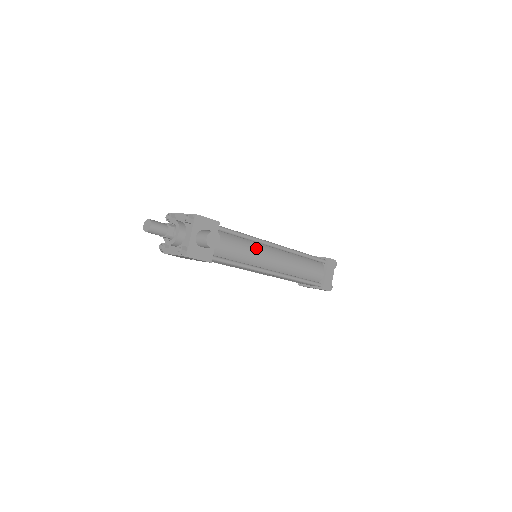
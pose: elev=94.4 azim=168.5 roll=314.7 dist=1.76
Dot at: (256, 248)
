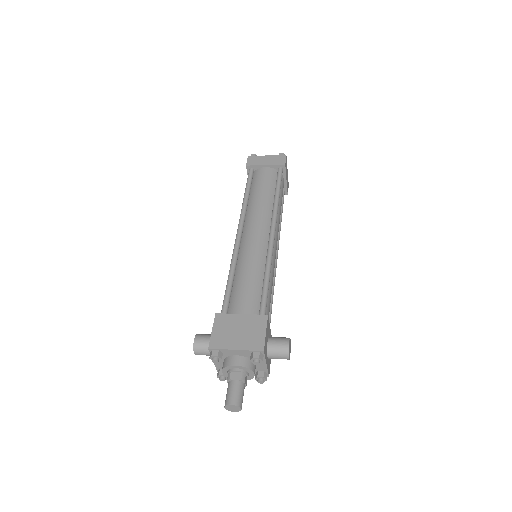
Dot at: (271, 267)
